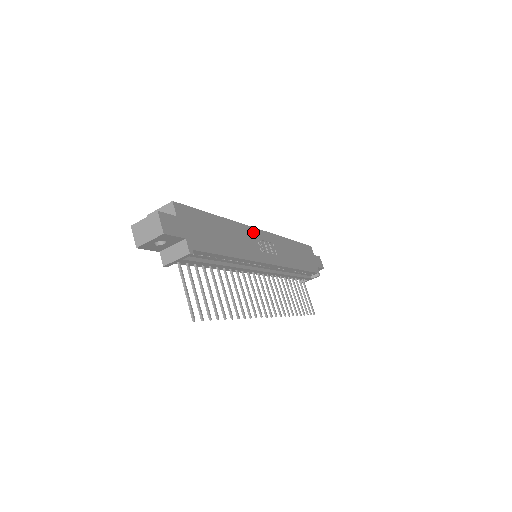
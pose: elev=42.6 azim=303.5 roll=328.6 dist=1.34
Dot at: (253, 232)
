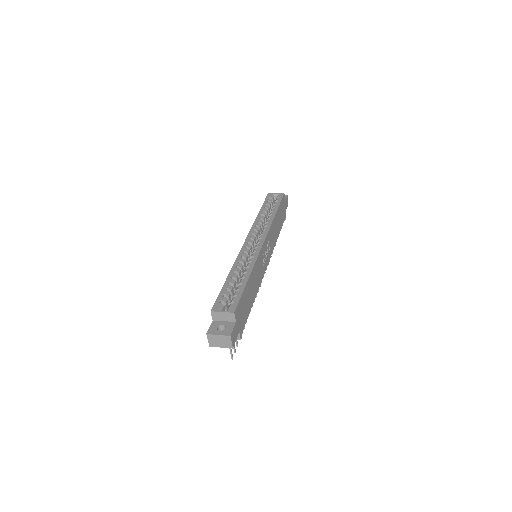
Dot at: (261, 253)
